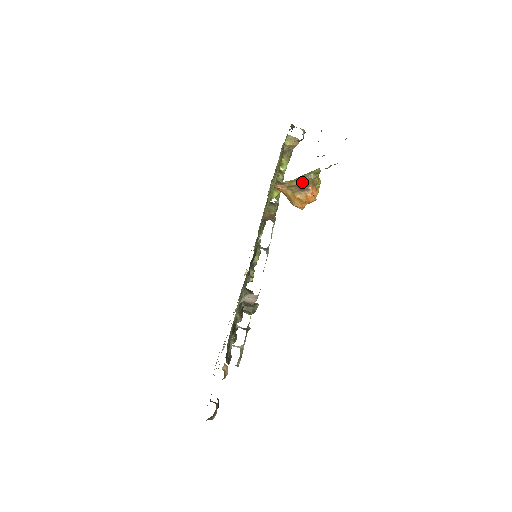
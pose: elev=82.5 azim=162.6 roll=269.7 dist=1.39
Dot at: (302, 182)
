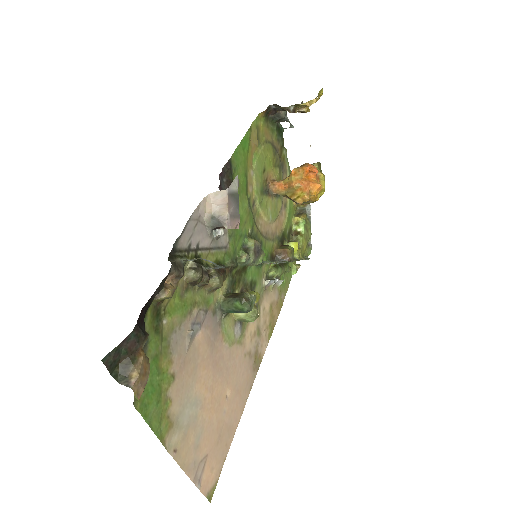
Dot at: occluded
